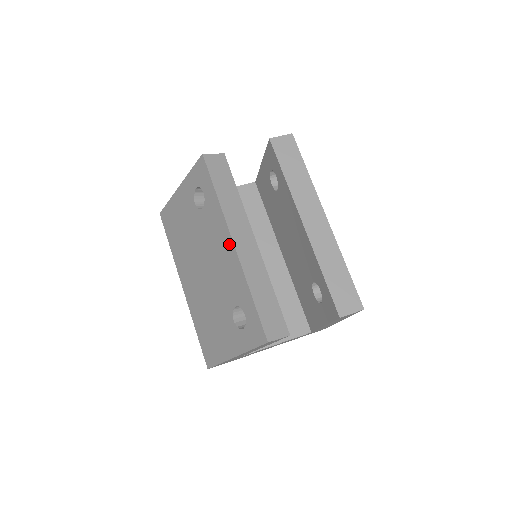
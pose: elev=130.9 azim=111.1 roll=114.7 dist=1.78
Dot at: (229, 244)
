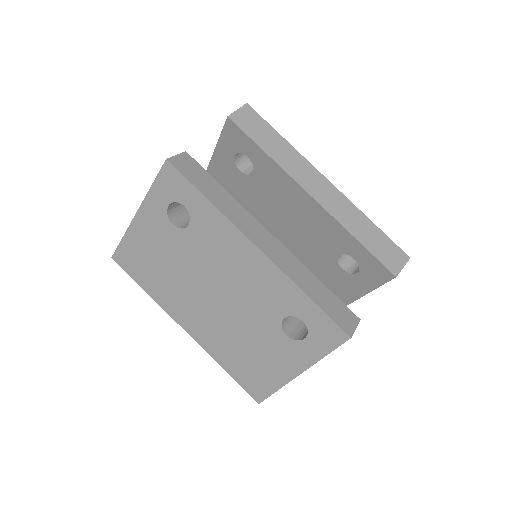
Dot at: (250, 251)
